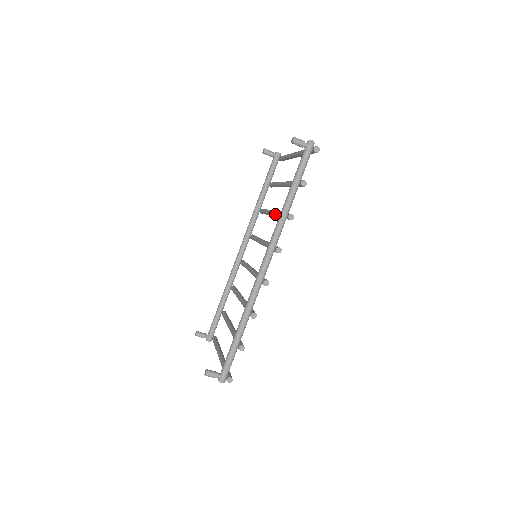
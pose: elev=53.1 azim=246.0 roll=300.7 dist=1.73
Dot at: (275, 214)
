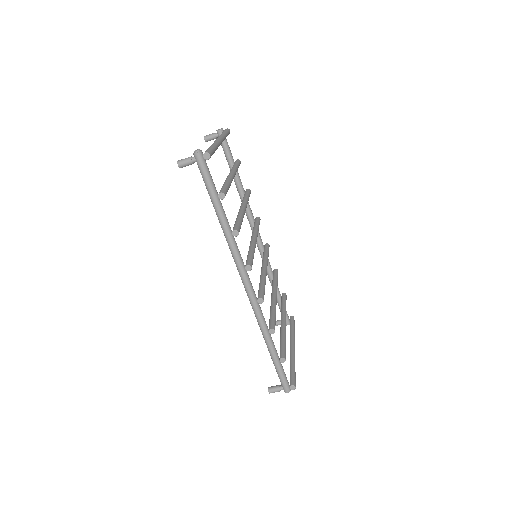
Dot at: occluded
